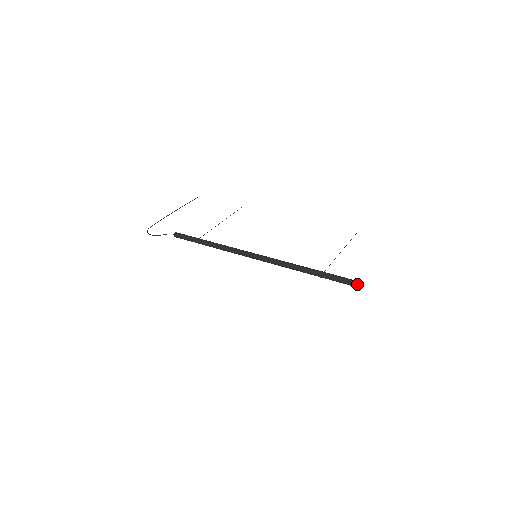
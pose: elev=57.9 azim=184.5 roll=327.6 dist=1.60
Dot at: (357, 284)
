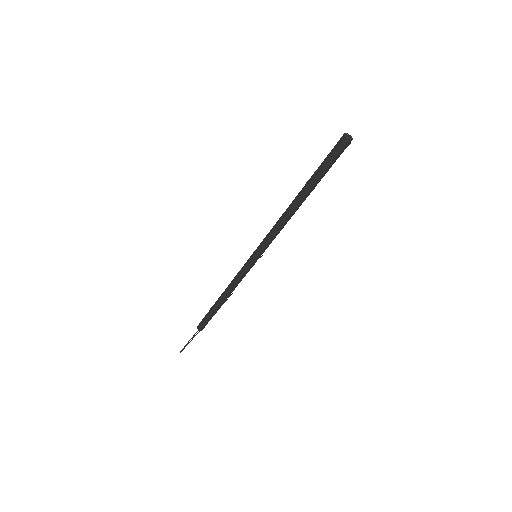
Dot at: (341, 140)
